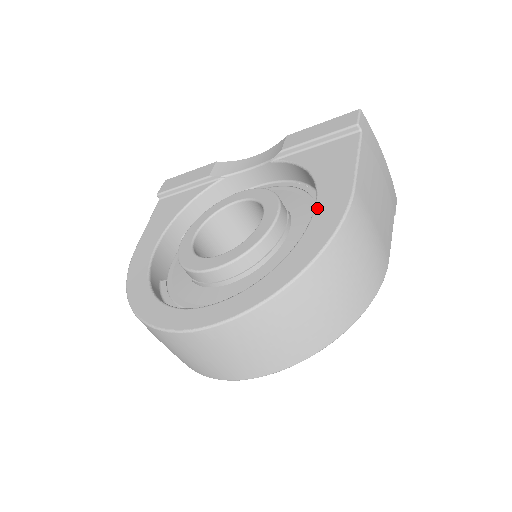
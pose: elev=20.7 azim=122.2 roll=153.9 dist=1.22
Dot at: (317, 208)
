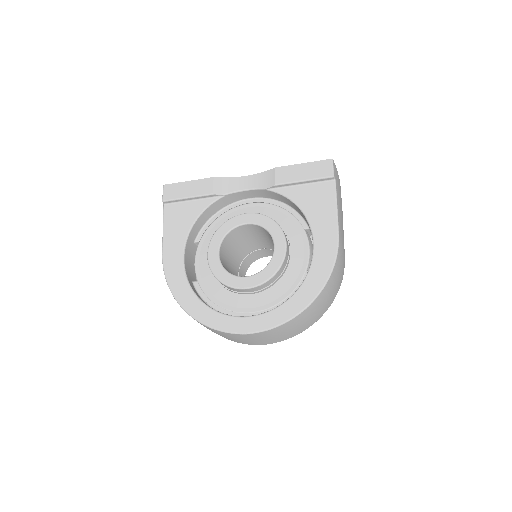
Dot at: (315, 247)
